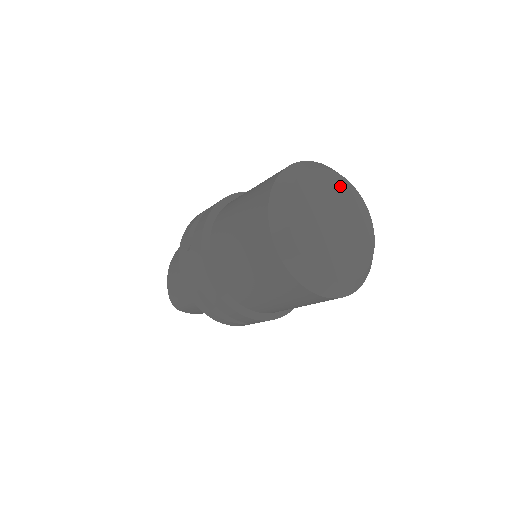
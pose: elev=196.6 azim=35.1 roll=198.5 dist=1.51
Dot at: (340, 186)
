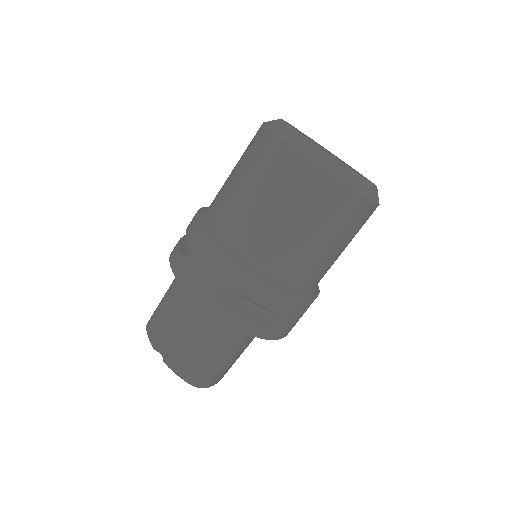
Dot at: occluded
